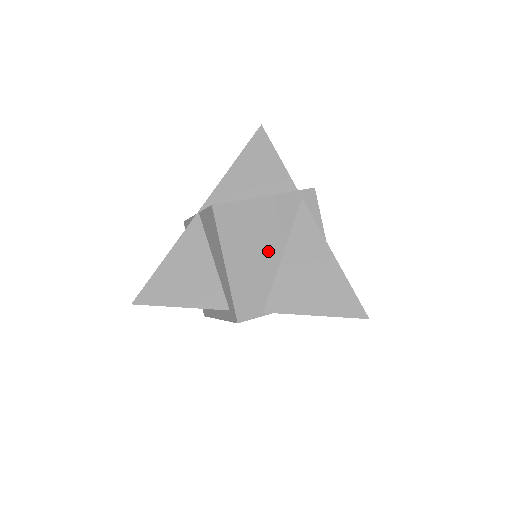
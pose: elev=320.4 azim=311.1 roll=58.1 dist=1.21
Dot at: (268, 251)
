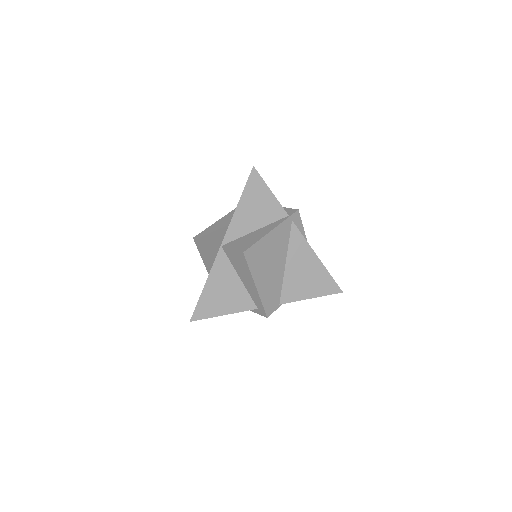
Dot at: (278, 266)
